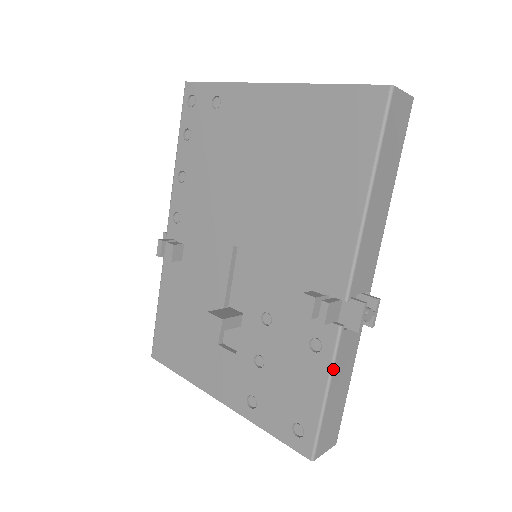
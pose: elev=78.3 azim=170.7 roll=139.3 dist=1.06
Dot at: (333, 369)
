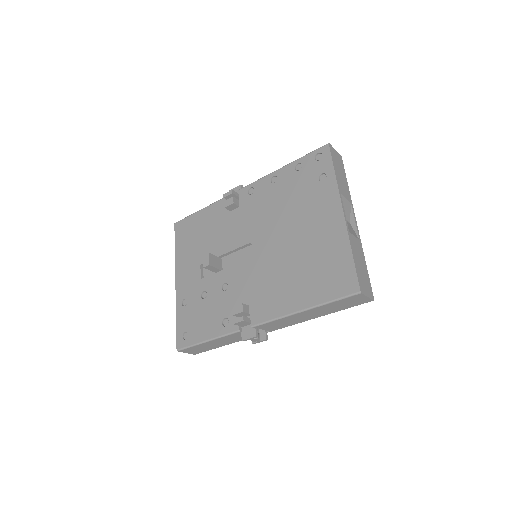
Dot at: (220, 338)
